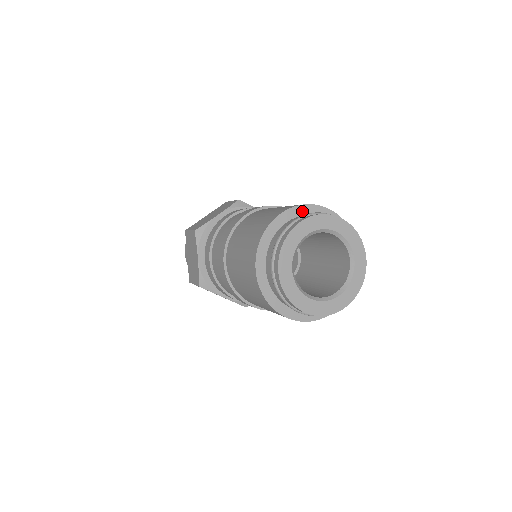
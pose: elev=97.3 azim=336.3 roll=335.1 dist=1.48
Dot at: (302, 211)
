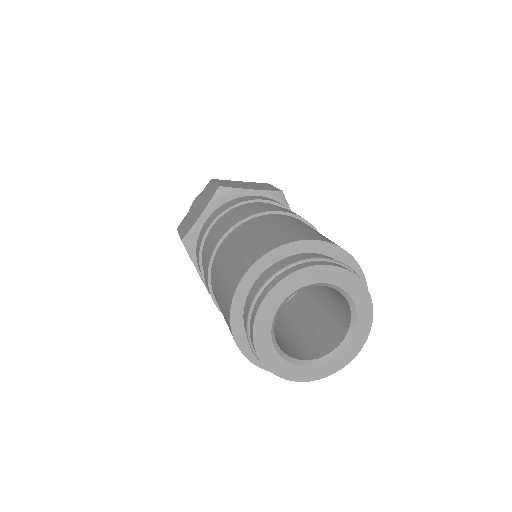
Dot at: (272, 258)
